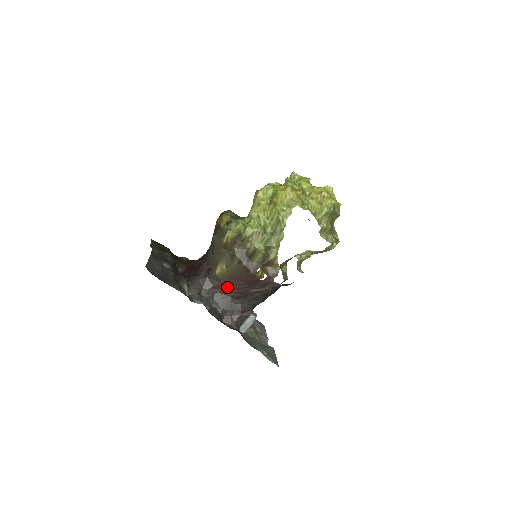
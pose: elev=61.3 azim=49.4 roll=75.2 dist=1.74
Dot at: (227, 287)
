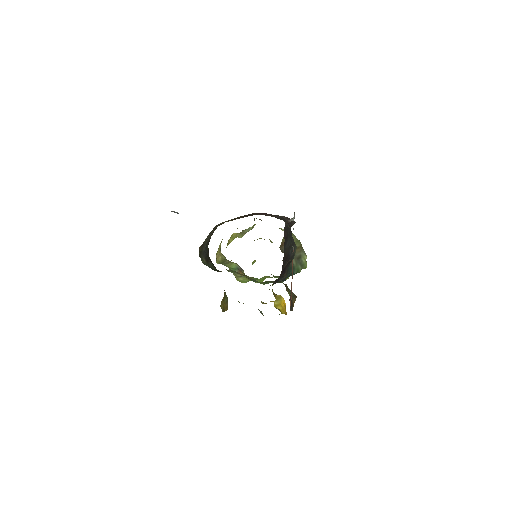
Dot at: occluded
